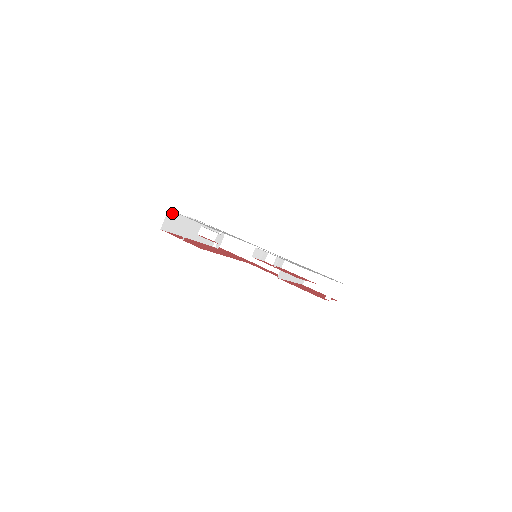
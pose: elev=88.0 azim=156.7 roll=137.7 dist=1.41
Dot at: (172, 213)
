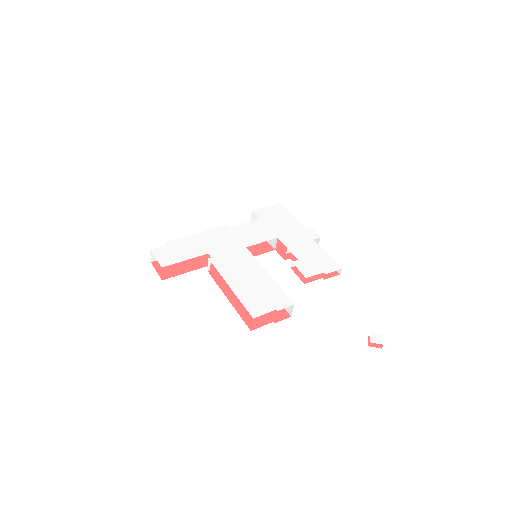
Dot at: occluded
